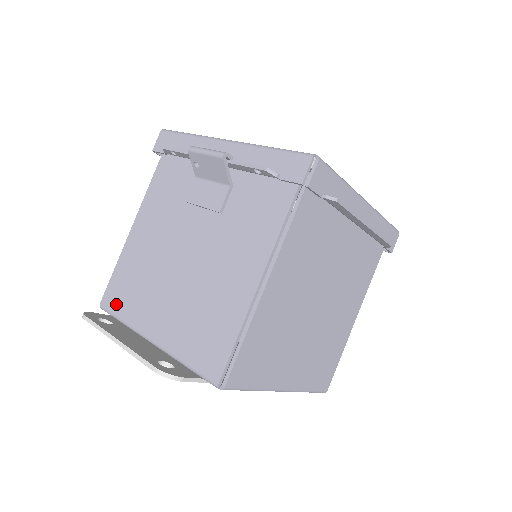
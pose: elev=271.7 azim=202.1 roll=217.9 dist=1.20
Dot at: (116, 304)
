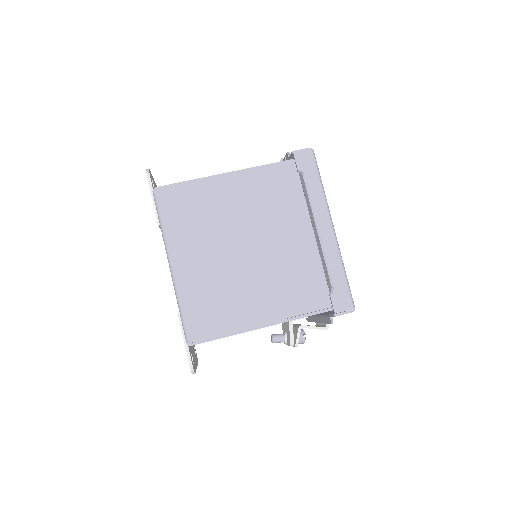
Dot at: occluded
